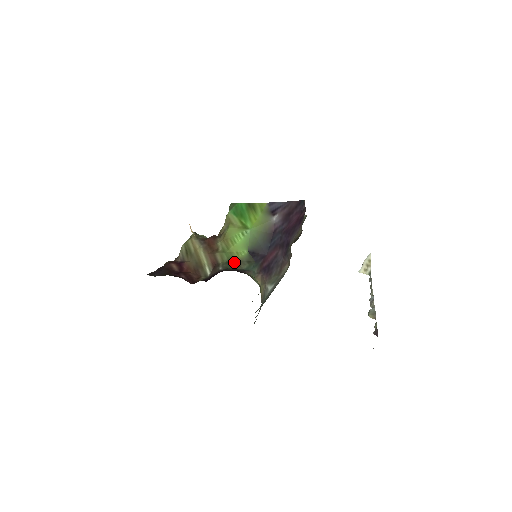
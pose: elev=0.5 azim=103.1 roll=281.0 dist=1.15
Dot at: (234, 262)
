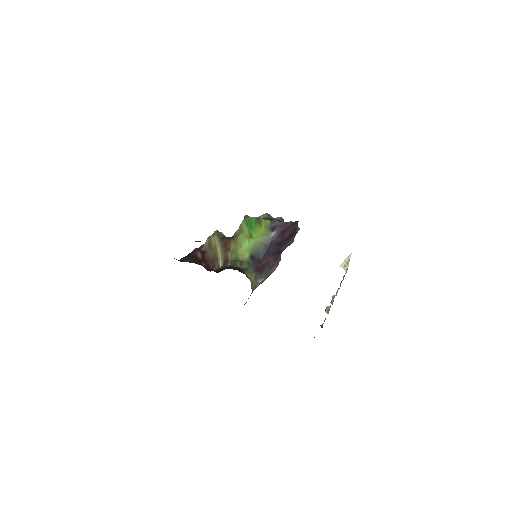
Dot at: (238, 262)
